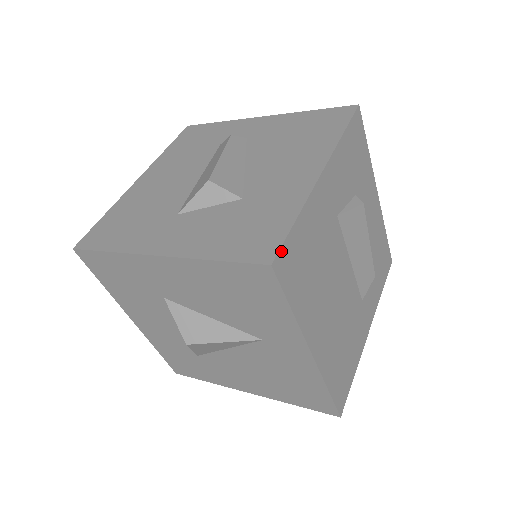
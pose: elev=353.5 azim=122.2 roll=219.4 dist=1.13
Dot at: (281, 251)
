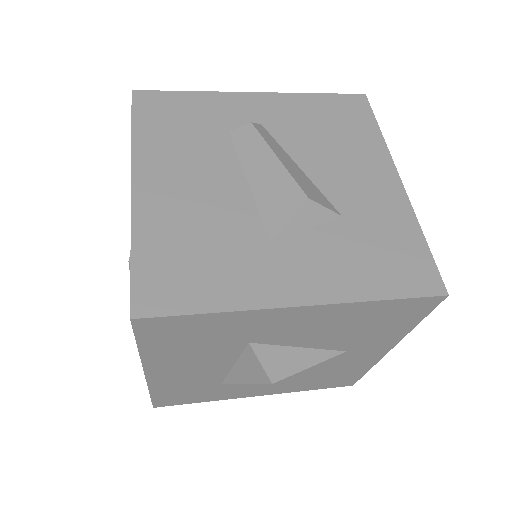
Dot at: (439, 277)
